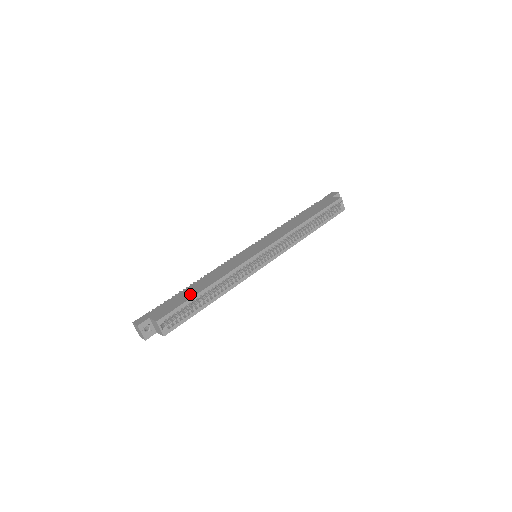
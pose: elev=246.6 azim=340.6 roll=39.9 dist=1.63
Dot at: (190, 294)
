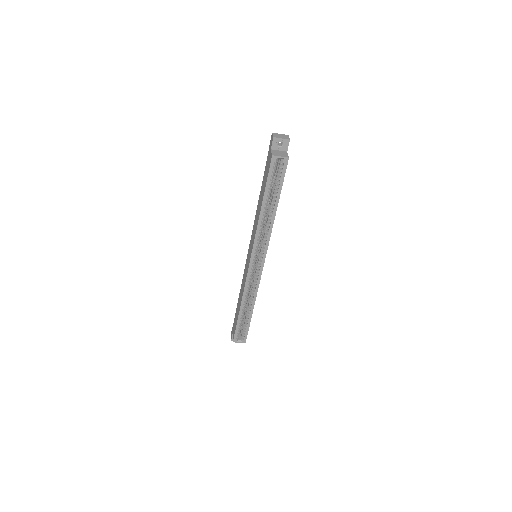
Dot at: (237, 314)
